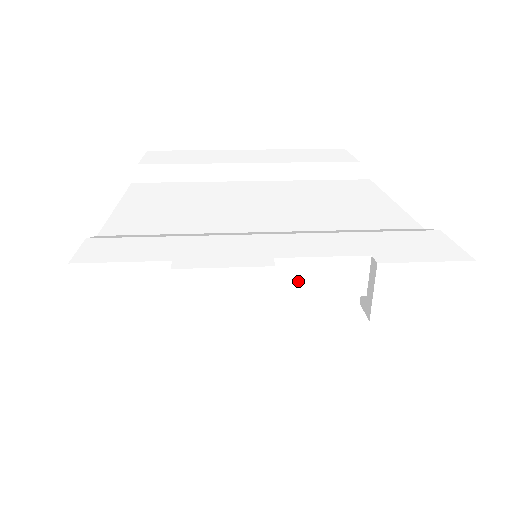
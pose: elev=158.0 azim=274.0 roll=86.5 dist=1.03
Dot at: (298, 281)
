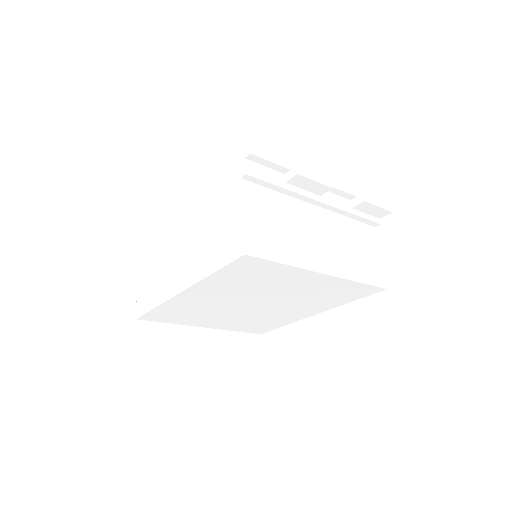
Dot at: (333, 180)
